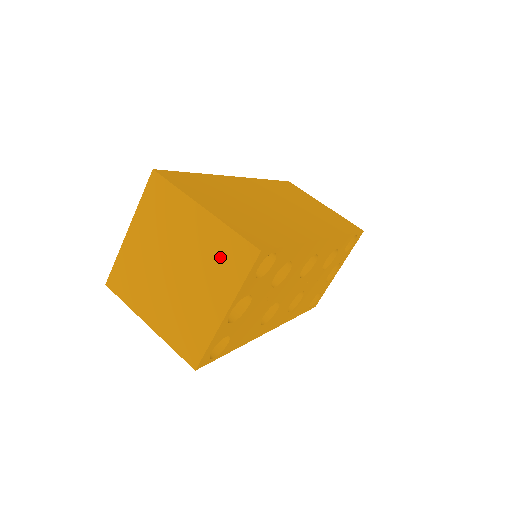
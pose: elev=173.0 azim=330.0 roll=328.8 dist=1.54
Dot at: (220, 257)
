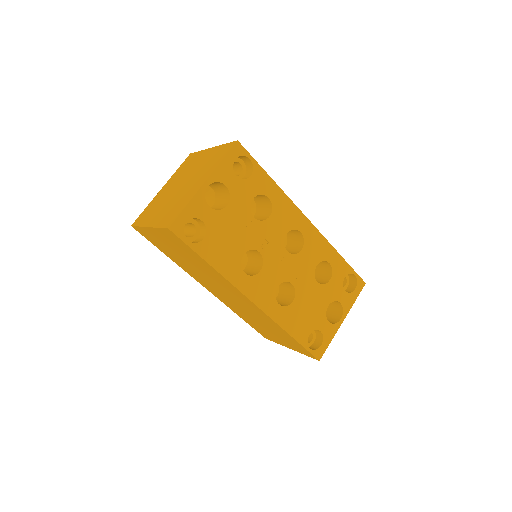
Dot at: (212, 160)
